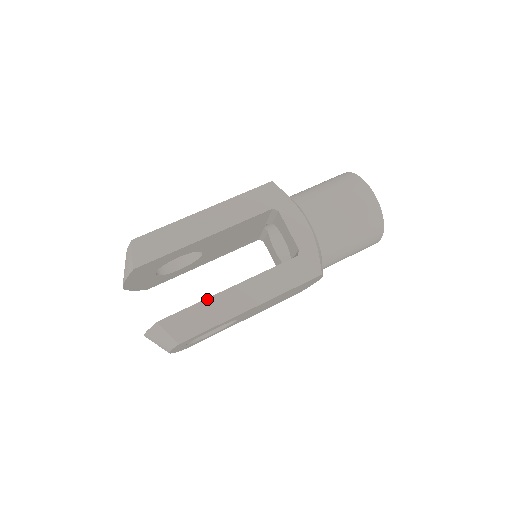
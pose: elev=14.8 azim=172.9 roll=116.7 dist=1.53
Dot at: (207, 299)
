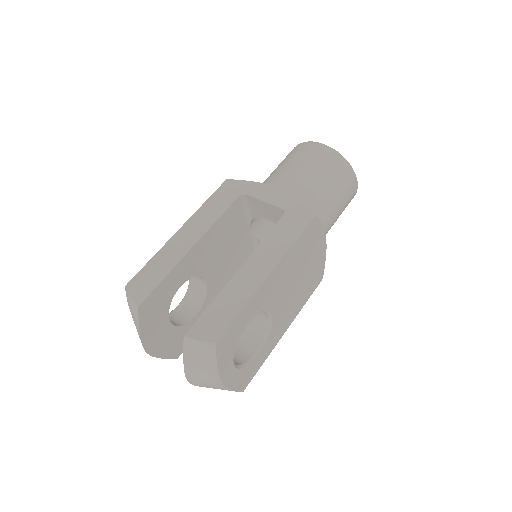
Dot at: (222, 291)
